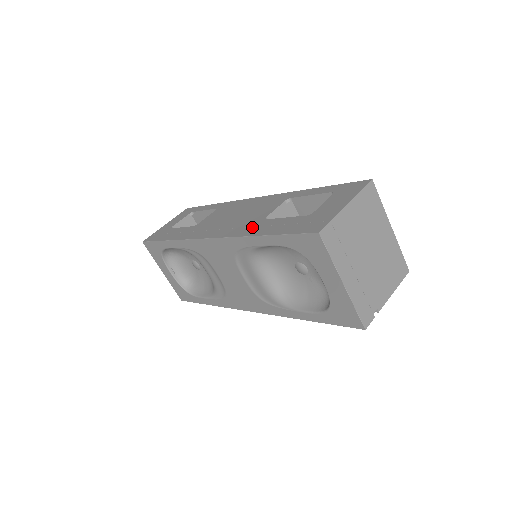
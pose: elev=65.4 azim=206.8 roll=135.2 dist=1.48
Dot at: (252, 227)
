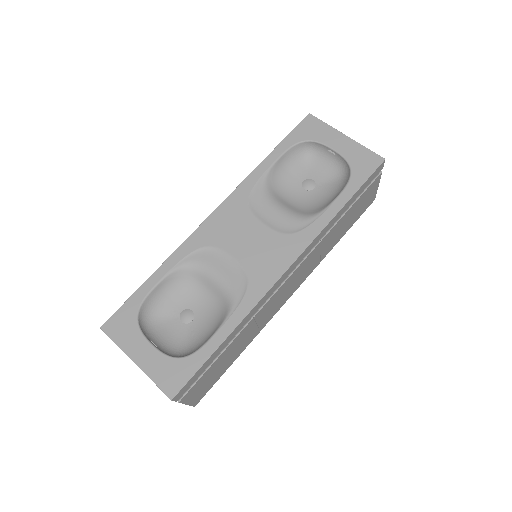
Dot at: occluded
